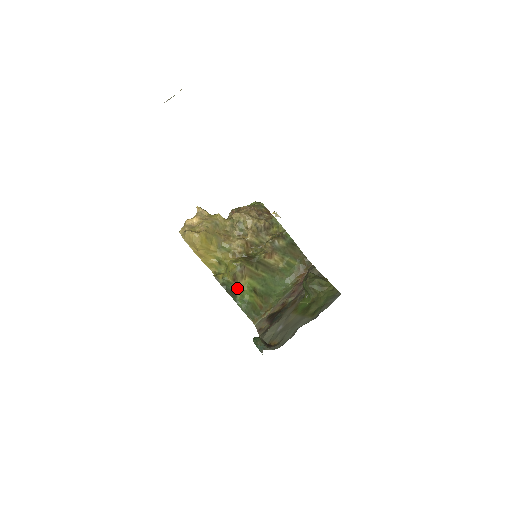
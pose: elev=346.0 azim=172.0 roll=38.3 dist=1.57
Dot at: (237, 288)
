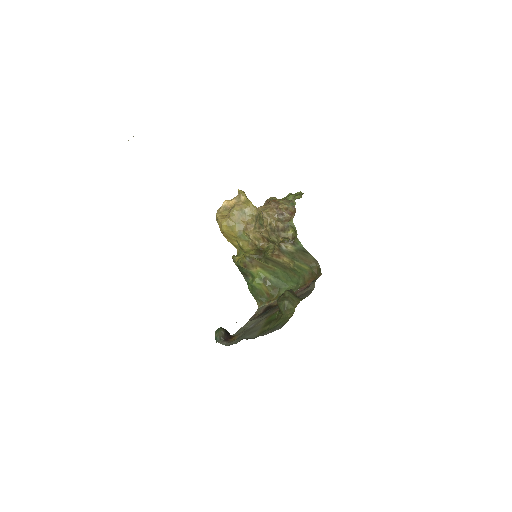
Dot at: (250, 273)
